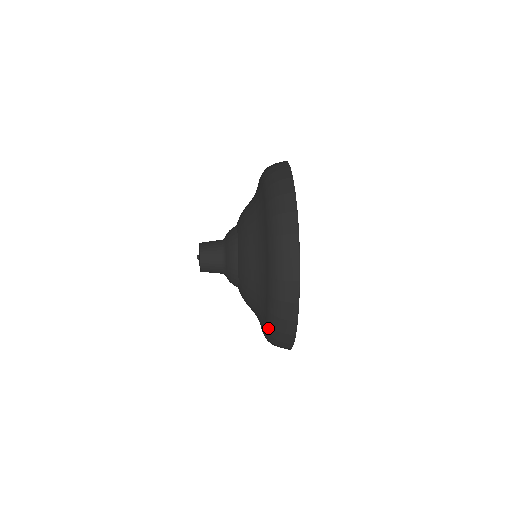
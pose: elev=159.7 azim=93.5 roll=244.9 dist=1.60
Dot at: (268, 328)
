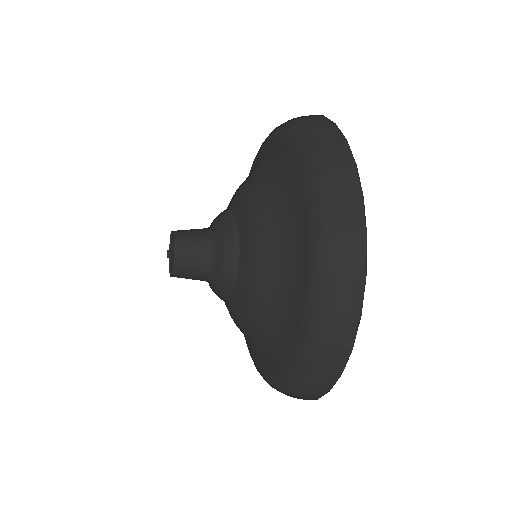
Dot at: (305, 319)
